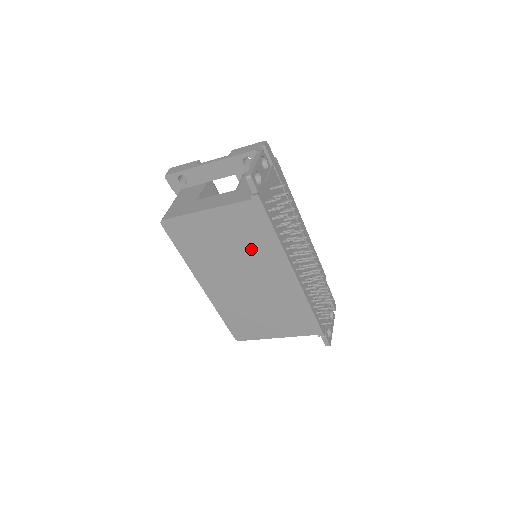
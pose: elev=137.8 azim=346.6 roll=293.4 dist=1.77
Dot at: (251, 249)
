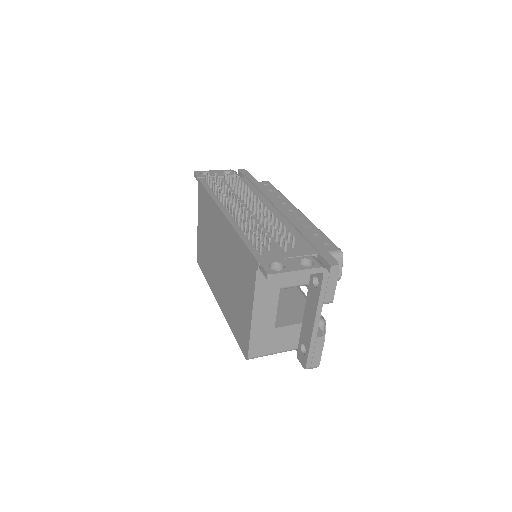
Dot at: (211, 225)
